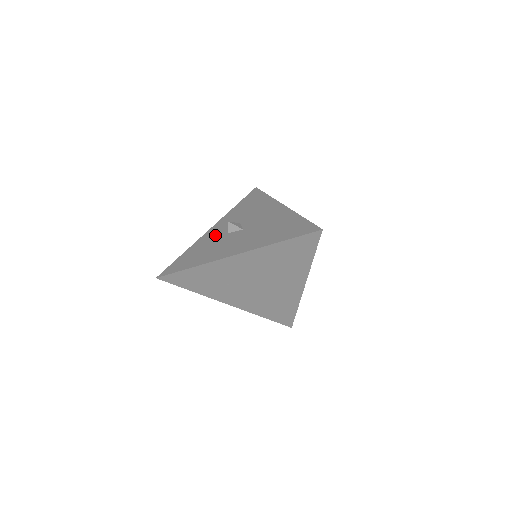
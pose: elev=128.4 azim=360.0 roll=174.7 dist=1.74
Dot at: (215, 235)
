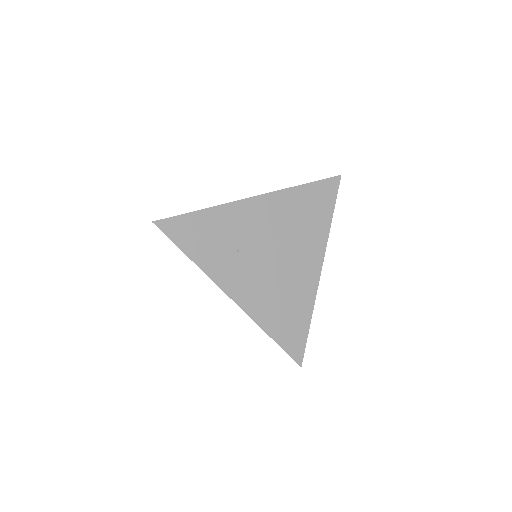
Dot at: occluded
